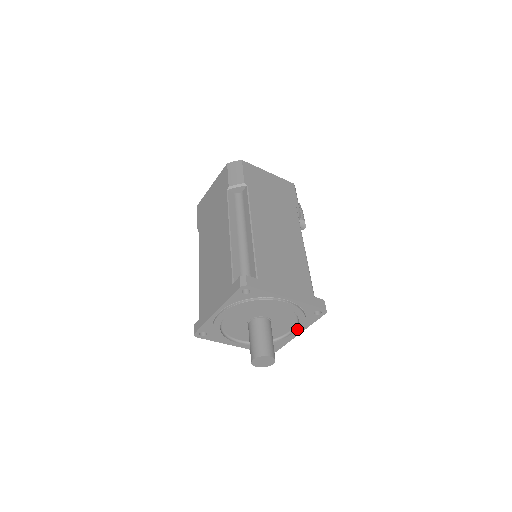
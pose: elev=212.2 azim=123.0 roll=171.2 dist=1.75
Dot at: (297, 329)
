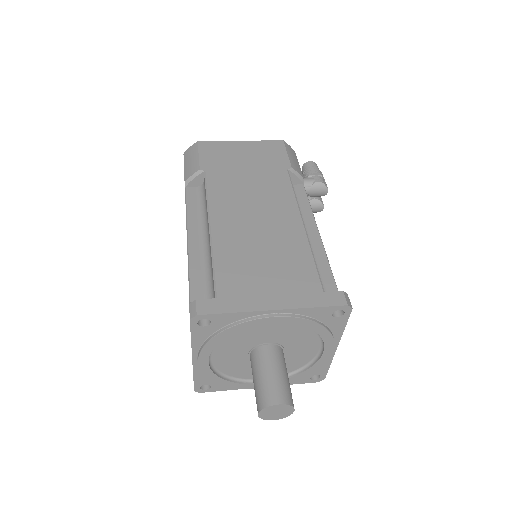
Dot at: (325, 344)
